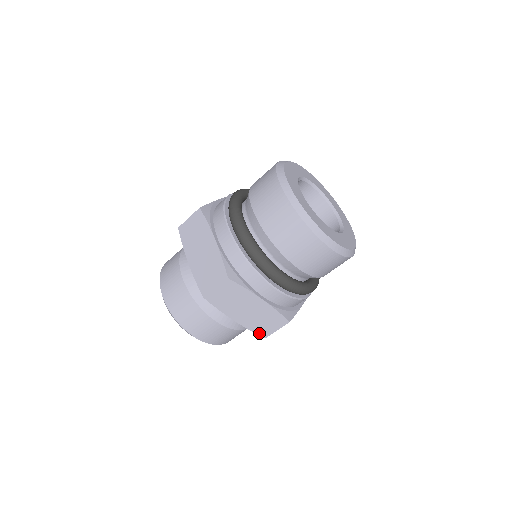
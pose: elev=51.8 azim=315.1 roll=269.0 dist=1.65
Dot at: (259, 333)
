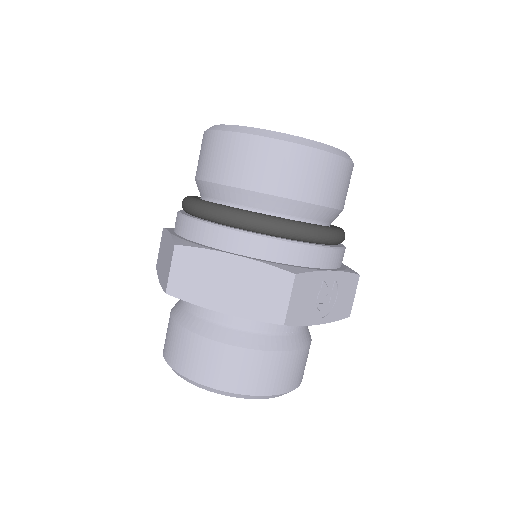
Dot at: (269, 319)
